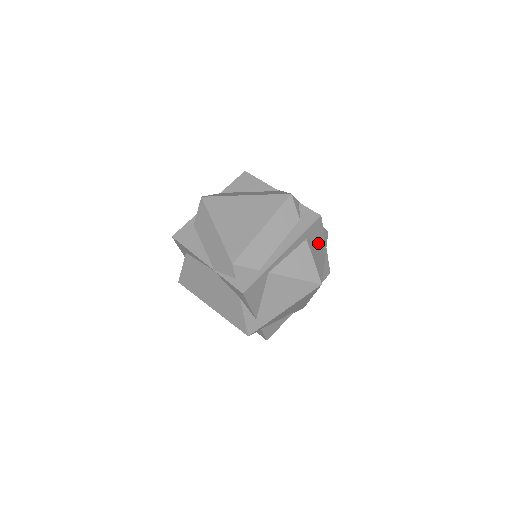
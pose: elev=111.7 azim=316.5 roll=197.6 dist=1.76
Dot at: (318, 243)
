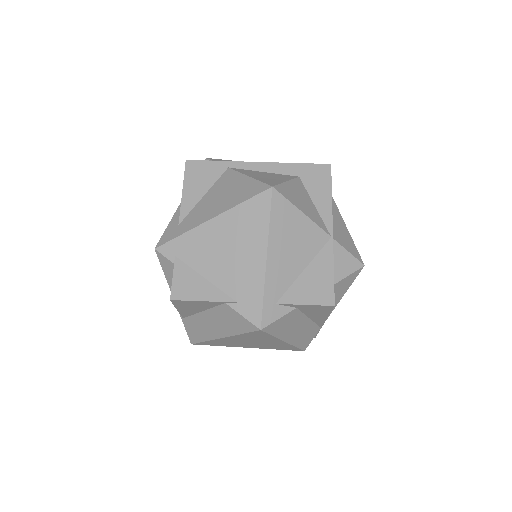
Dot at: (318, 207)
